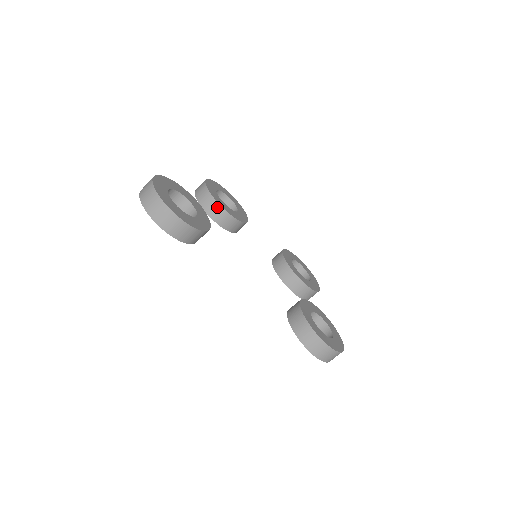
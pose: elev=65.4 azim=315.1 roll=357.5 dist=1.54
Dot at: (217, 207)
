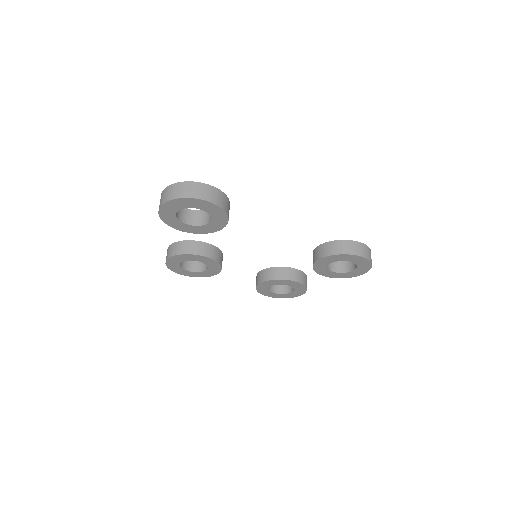
Dot at: (199, 244)
